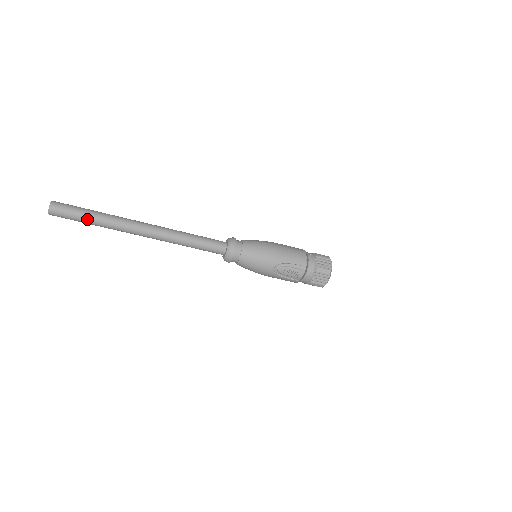
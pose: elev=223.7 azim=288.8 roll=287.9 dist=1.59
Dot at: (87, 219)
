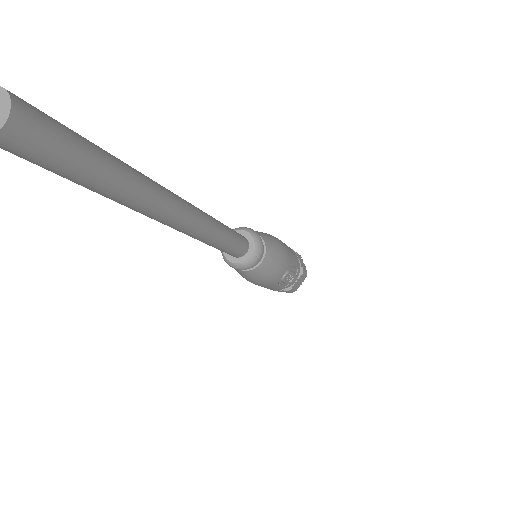
Dot at: (99, 173)
